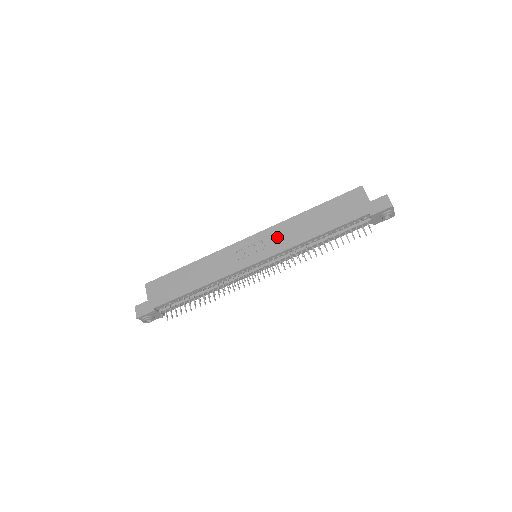
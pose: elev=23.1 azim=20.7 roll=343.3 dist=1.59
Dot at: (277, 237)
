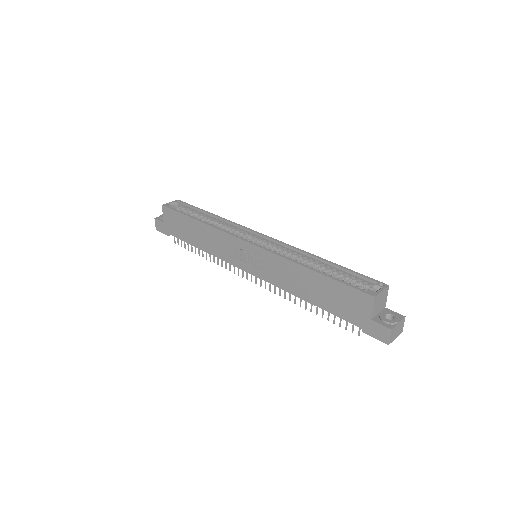
Dot at: (272, 267)
